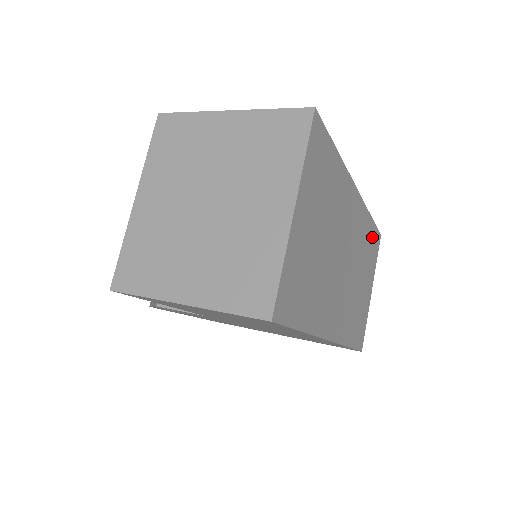
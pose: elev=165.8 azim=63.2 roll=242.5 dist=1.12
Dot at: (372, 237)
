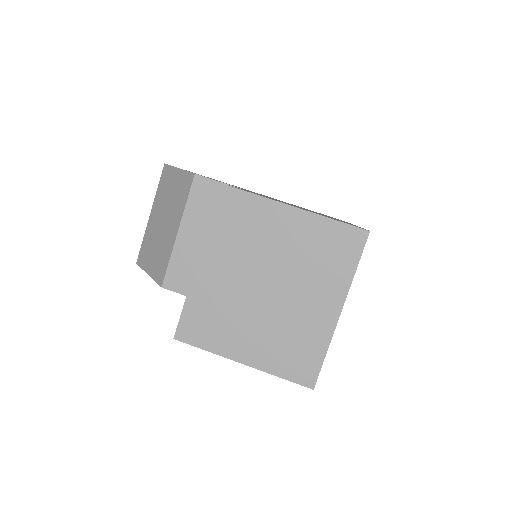
Dot at: occluded
